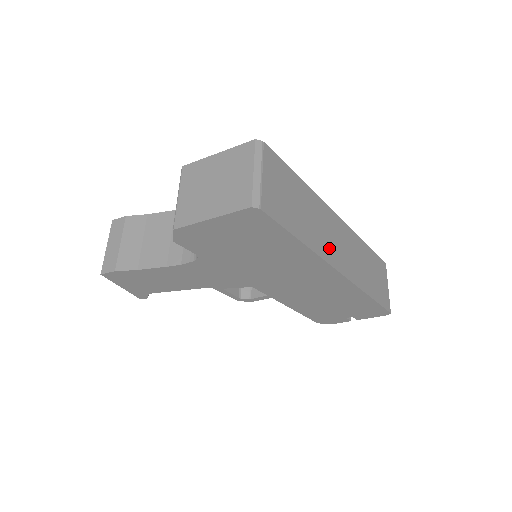
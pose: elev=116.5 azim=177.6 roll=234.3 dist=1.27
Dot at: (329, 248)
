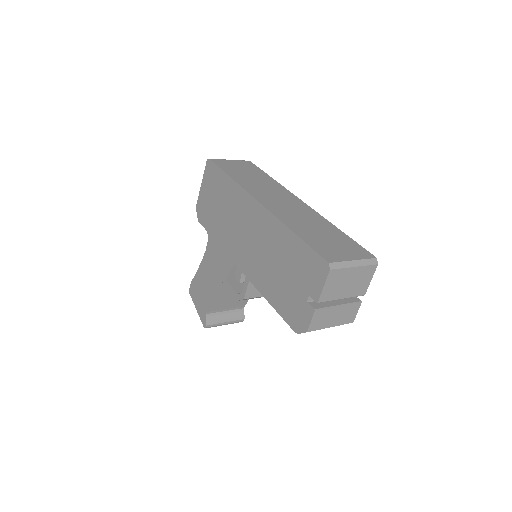
Dot at: (261, 194)
